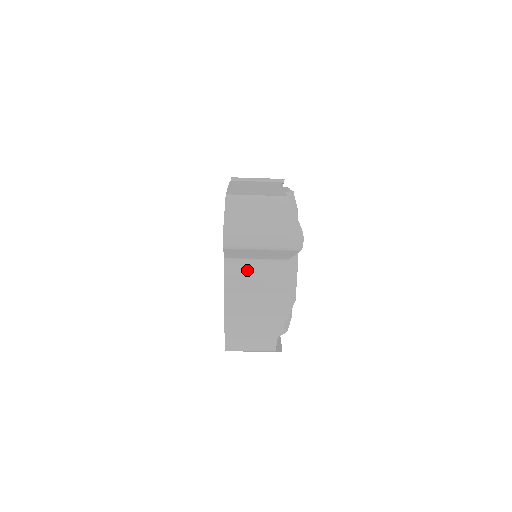
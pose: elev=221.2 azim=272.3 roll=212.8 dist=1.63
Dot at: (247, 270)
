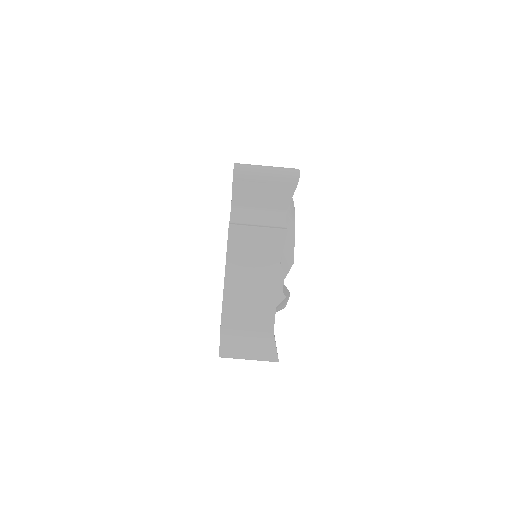
Dot at: (250, 217)
